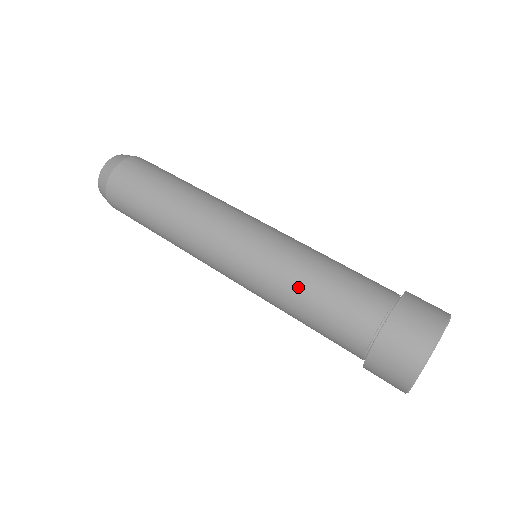
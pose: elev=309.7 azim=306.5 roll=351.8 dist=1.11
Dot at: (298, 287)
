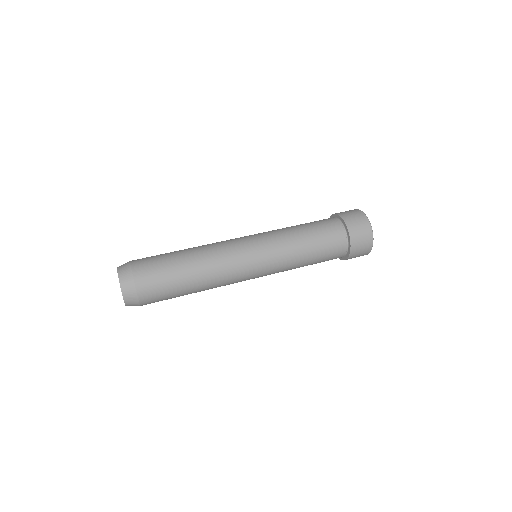
Dot at: (299, 239)
